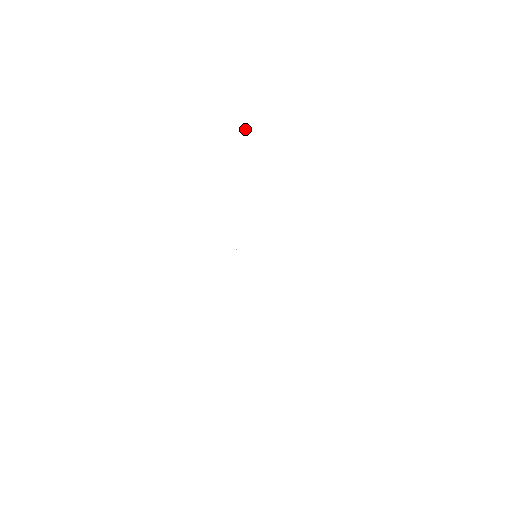
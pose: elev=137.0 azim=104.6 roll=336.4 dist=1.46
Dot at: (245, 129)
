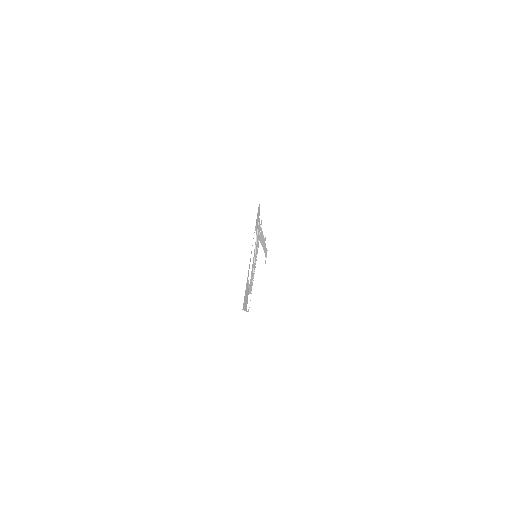
Dot at: (265, 243)
